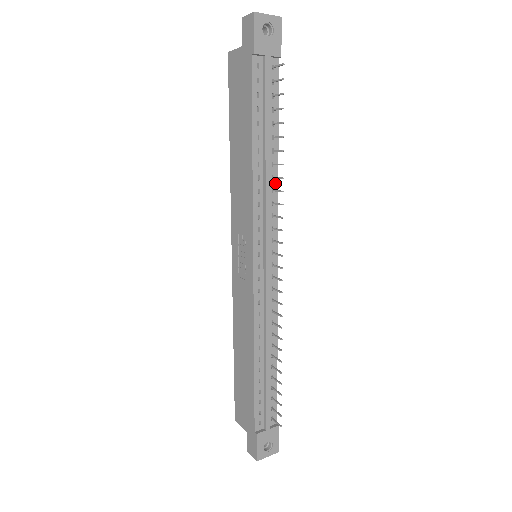
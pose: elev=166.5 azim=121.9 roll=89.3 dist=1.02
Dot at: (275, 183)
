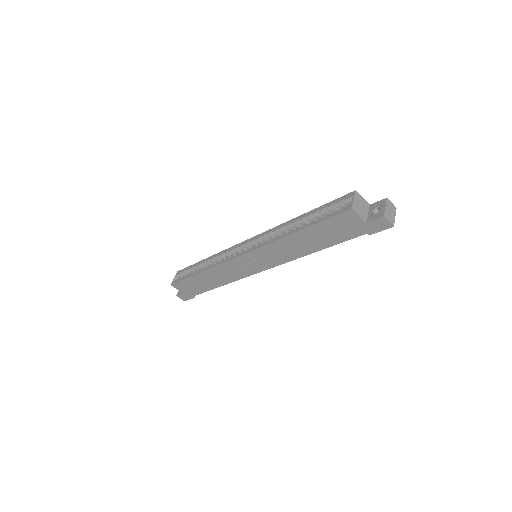
Dot at: occluded
